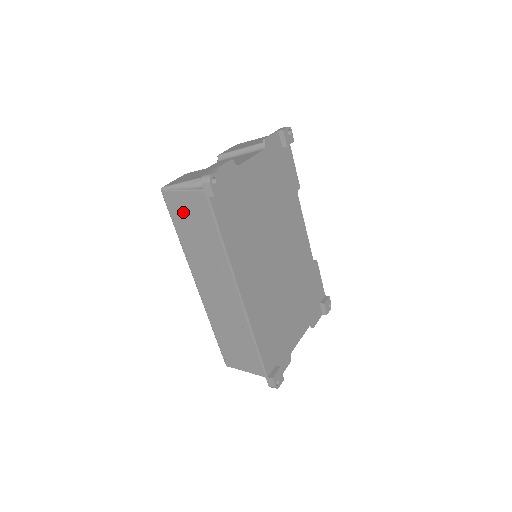
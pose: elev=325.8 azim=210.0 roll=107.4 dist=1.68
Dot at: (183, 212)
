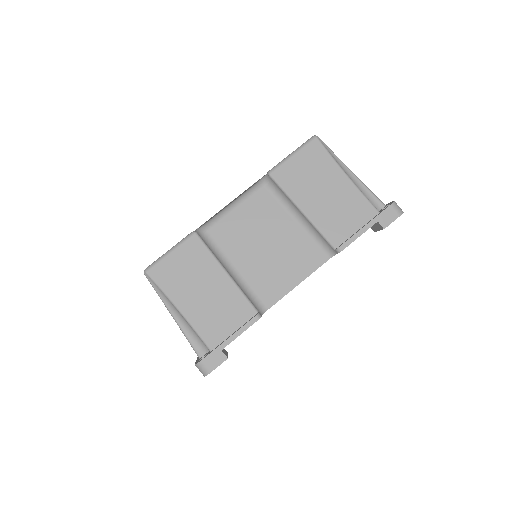
Dot at: occluded
